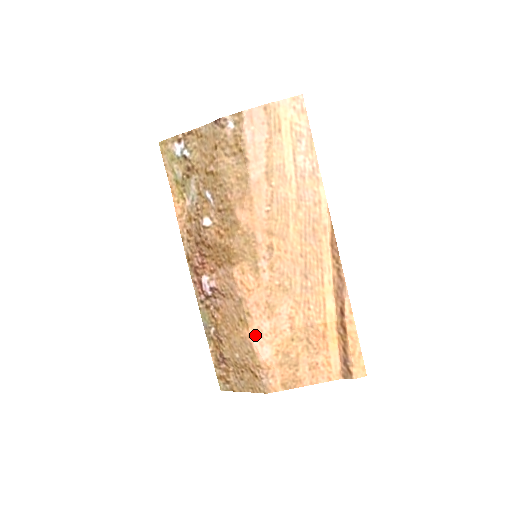
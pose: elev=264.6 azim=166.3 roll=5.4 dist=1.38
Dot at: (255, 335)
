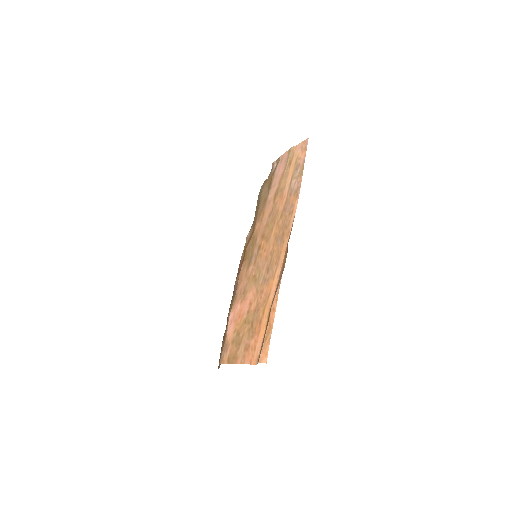
Dot at: (231, 314)
